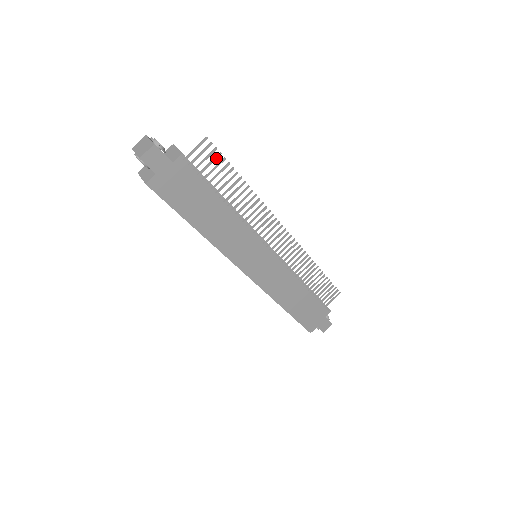
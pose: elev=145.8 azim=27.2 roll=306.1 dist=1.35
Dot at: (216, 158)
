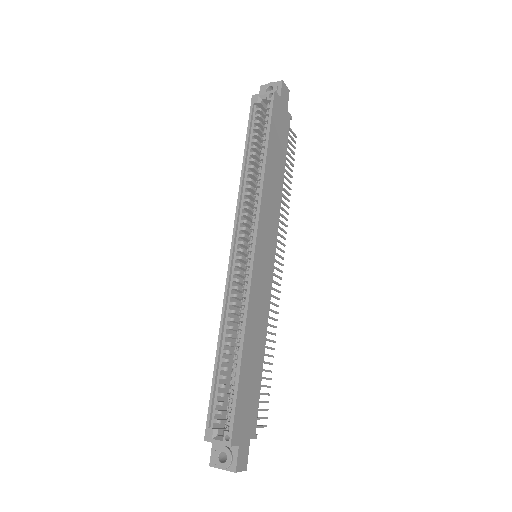
Dot at: (293, 151)
